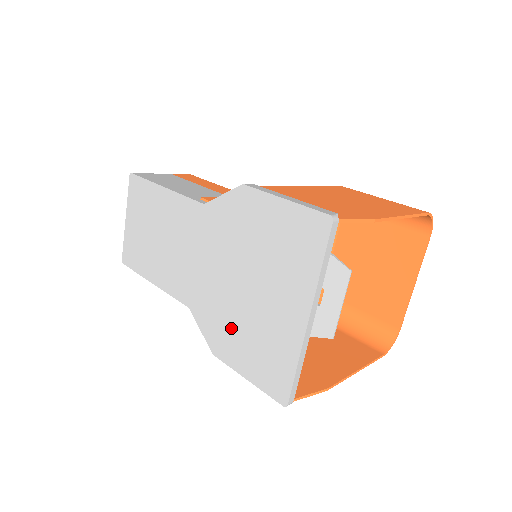
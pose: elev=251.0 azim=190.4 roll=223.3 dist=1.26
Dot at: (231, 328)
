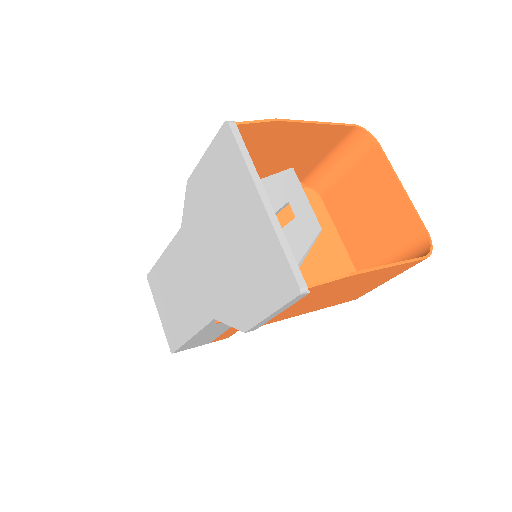
Dot at: (238, 288)
